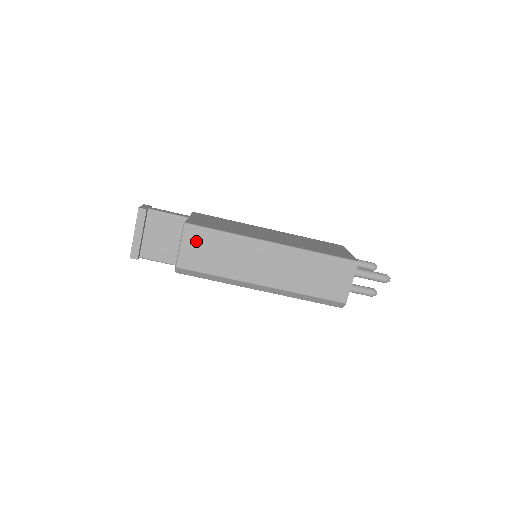
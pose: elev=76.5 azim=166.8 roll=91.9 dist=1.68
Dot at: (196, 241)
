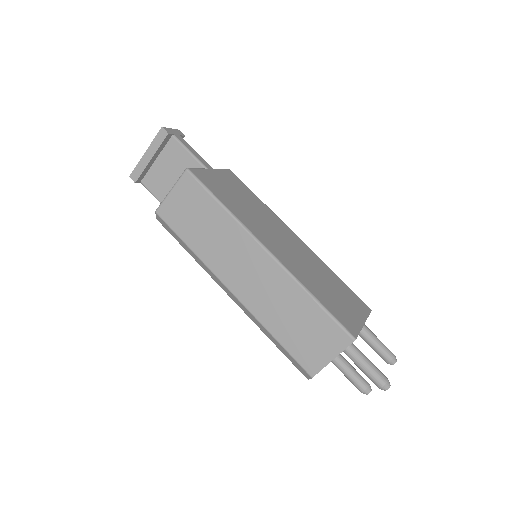
Dot at: (188, 196)
